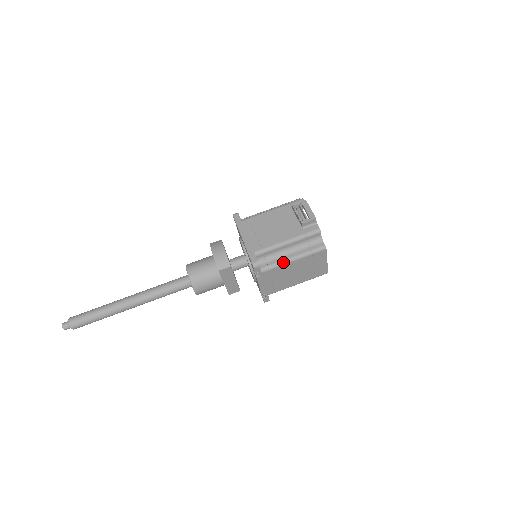
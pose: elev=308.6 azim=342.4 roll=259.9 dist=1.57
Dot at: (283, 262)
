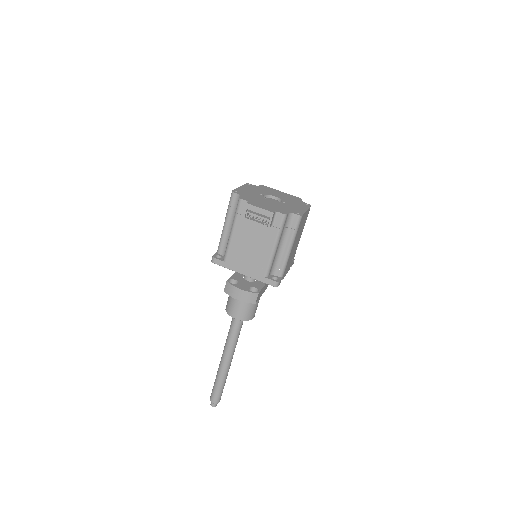
Dot at: (287, 257)
